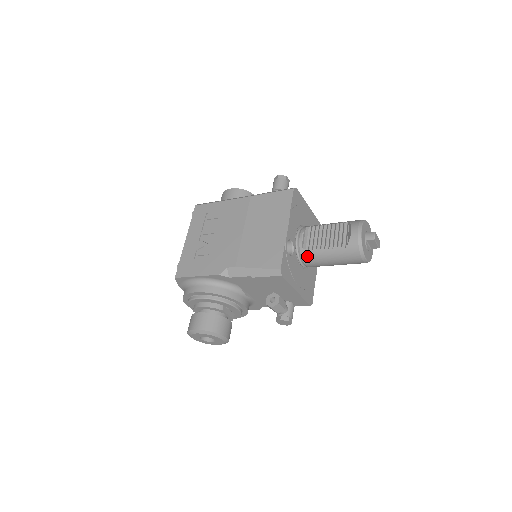
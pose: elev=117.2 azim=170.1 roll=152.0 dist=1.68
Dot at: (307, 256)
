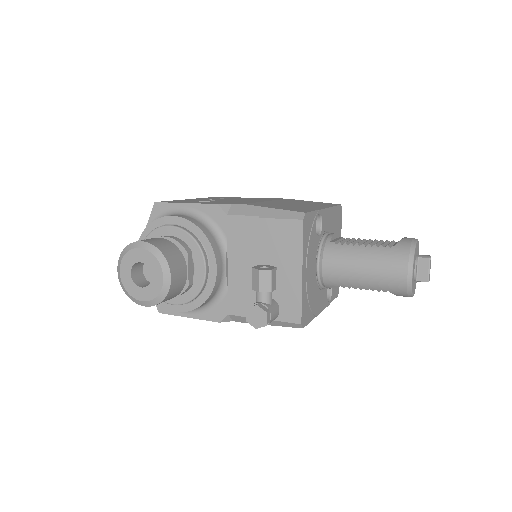
Dot at: (332, 250)
